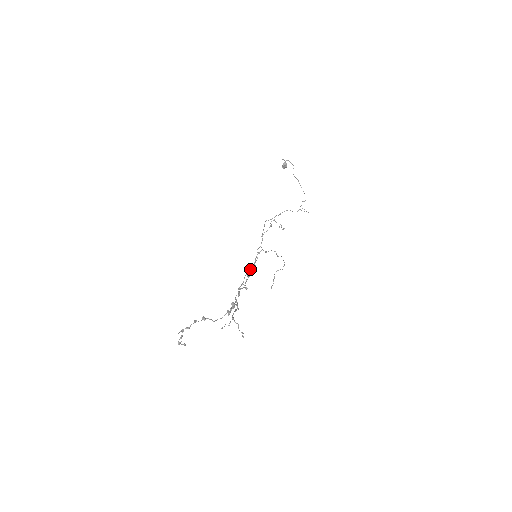
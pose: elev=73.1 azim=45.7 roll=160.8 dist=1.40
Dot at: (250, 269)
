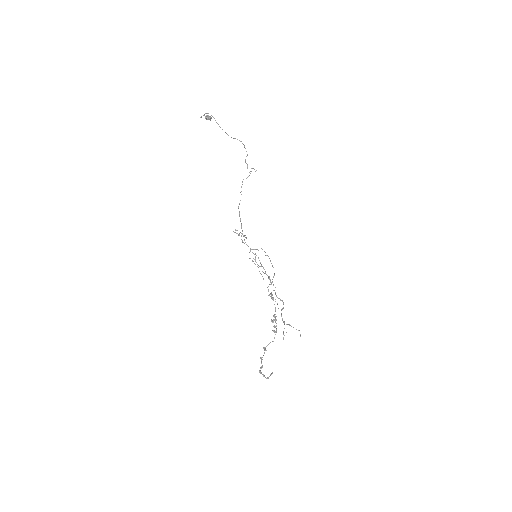
Dot at: occluded
